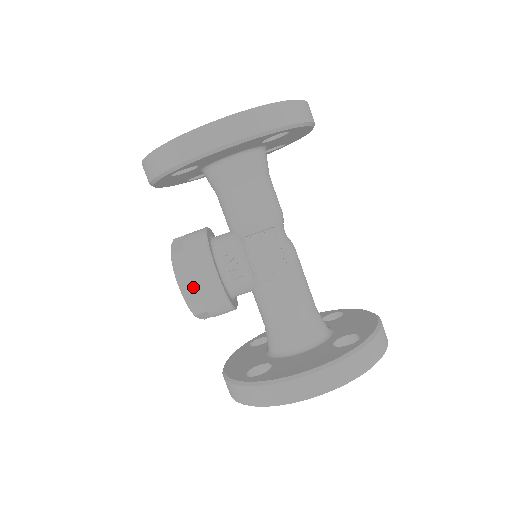
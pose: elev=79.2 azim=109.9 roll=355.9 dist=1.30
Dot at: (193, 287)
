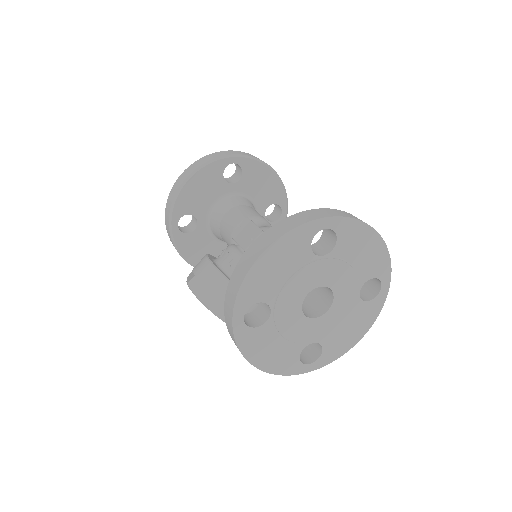
Dot at: (196, 279)
